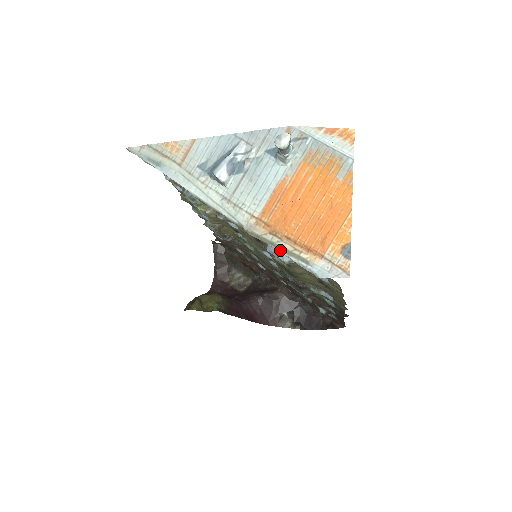
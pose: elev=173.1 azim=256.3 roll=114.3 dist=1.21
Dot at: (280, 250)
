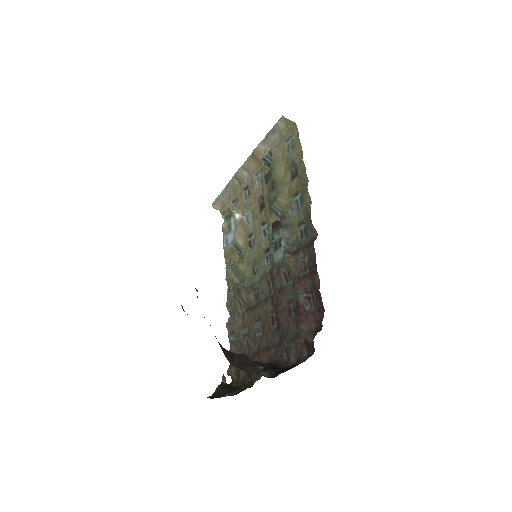
Dot at: (268, 134)
